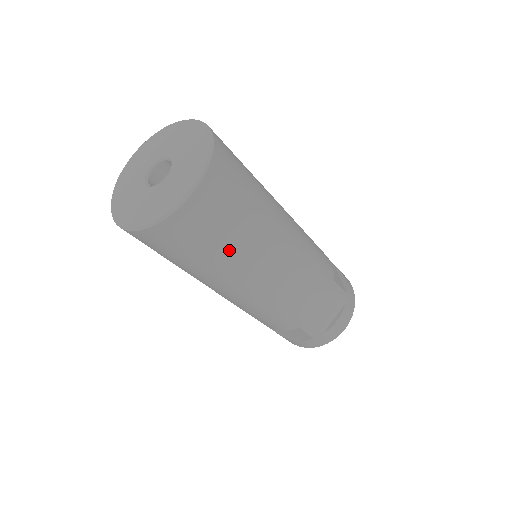
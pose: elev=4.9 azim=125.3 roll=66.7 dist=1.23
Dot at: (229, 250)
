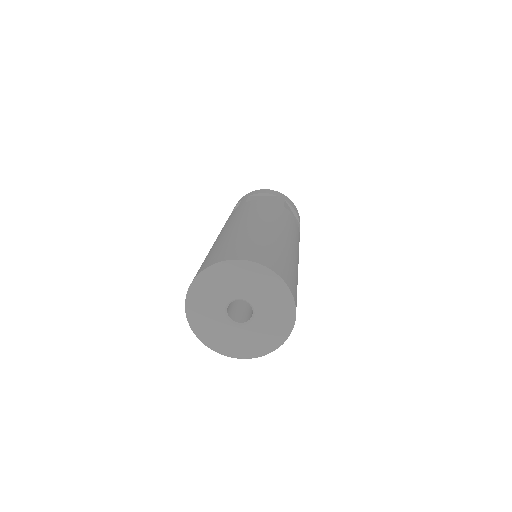
Dot at: occluded
